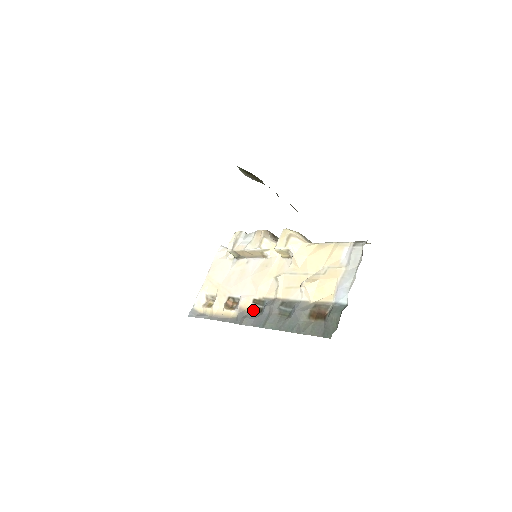
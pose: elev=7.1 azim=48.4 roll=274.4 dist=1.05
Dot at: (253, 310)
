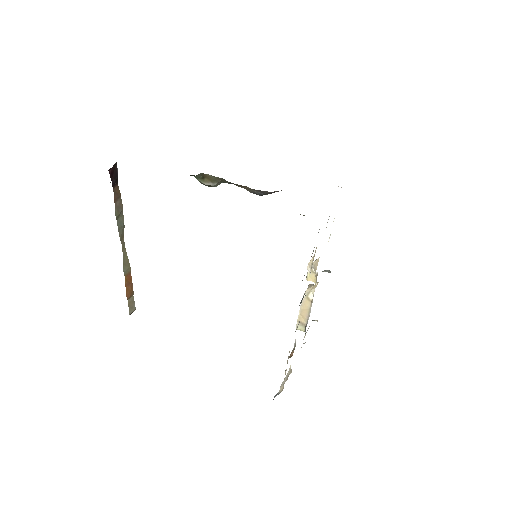
Dot at: (295, 331)
